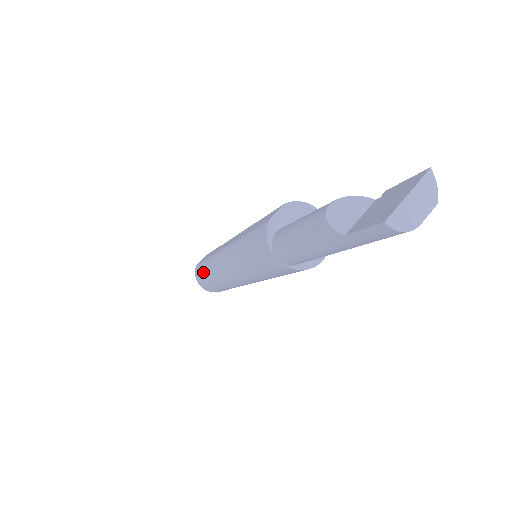
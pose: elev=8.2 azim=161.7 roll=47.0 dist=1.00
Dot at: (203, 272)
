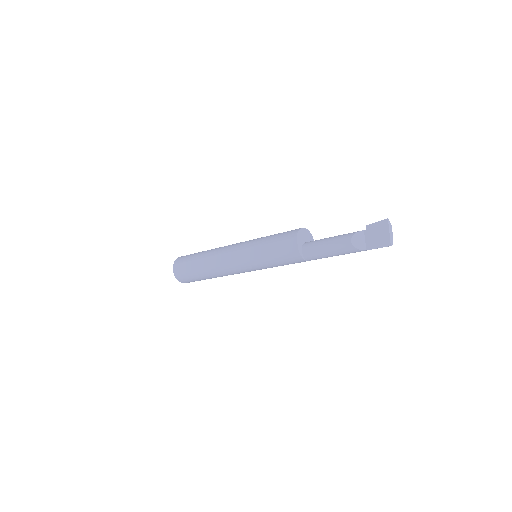
Dot at: (197, 277)
